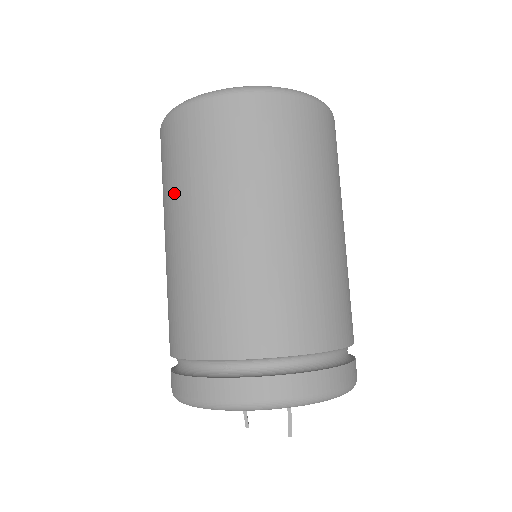
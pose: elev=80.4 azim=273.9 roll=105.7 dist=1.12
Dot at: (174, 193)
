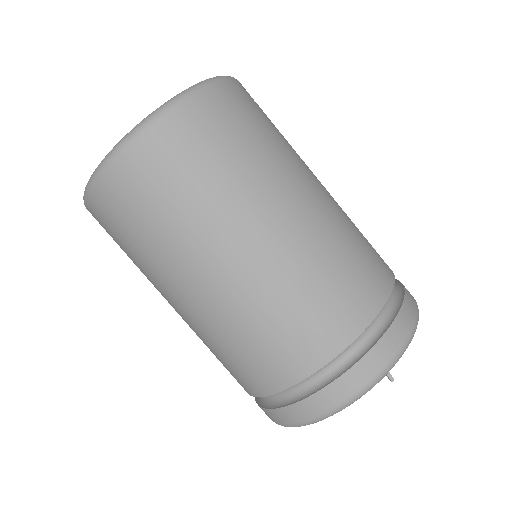
Dot at: (157, 258)
